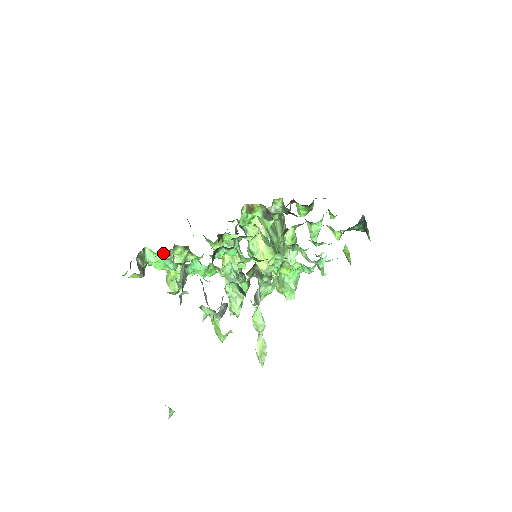
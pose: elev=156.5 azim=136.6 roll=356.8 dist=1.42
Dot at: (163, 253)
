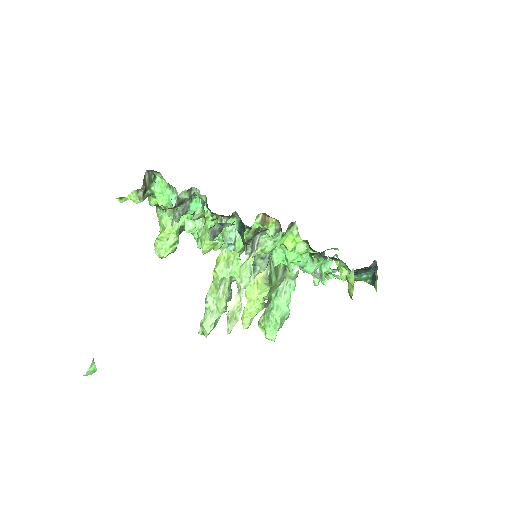
Dot at: occluded
